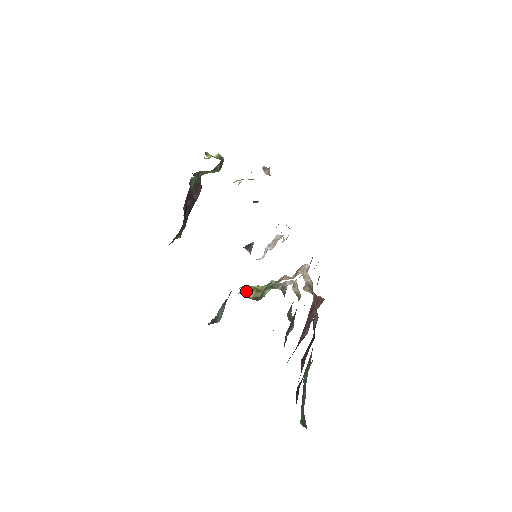
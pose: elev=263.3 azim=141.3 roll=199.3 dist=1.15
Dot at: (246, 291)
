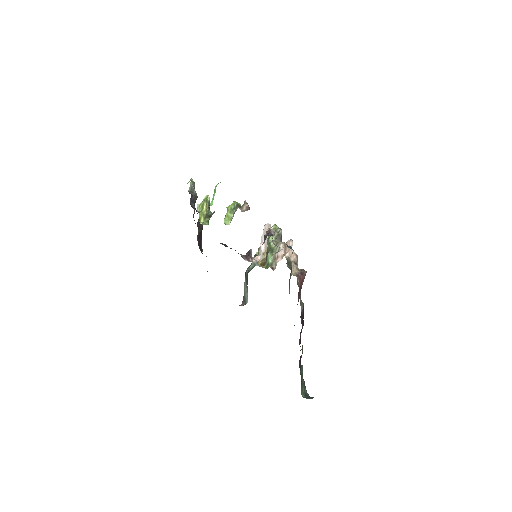
Dot at: occluded
